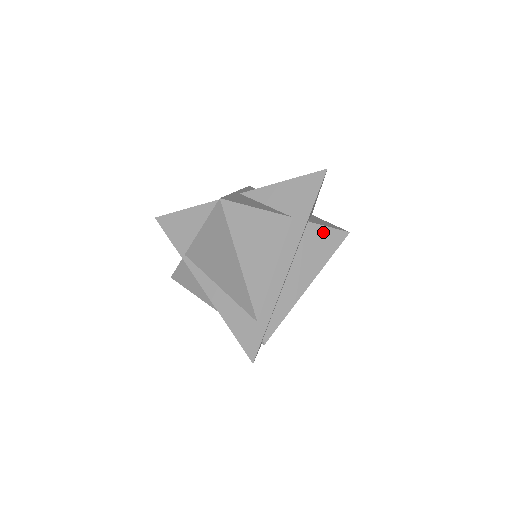
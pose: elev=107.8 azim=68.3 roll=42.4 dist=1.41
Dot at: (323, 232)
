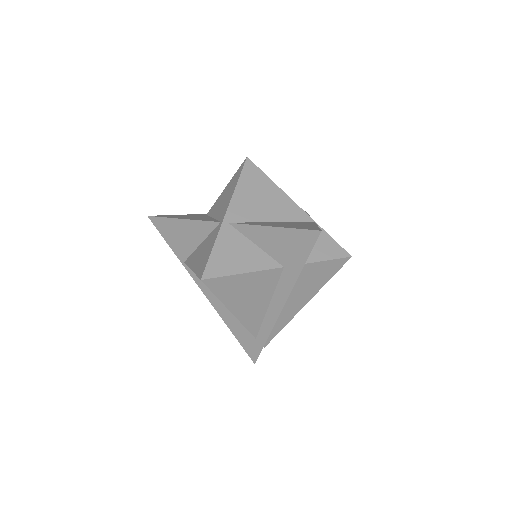
Dot at: (320, 266)
